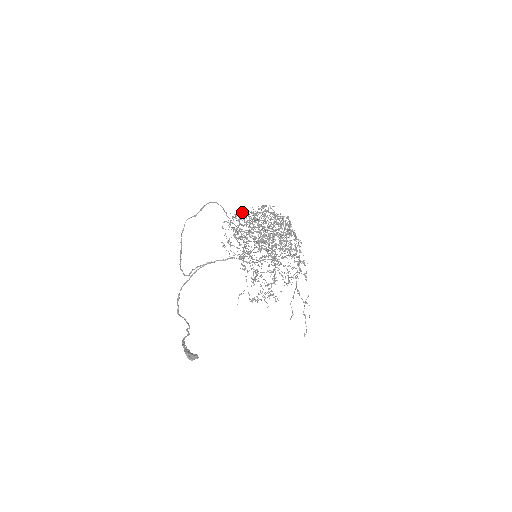
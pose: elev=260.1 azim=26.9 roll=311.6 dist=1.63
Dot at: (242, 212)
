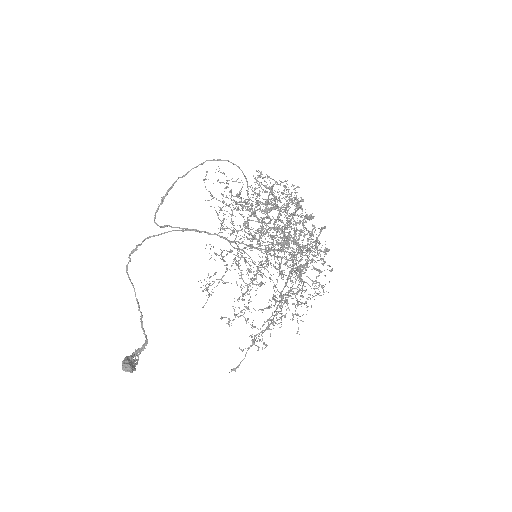
Dot at: (259, 184)
